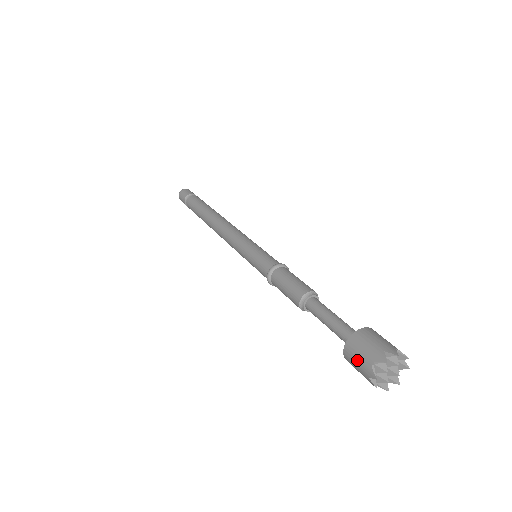
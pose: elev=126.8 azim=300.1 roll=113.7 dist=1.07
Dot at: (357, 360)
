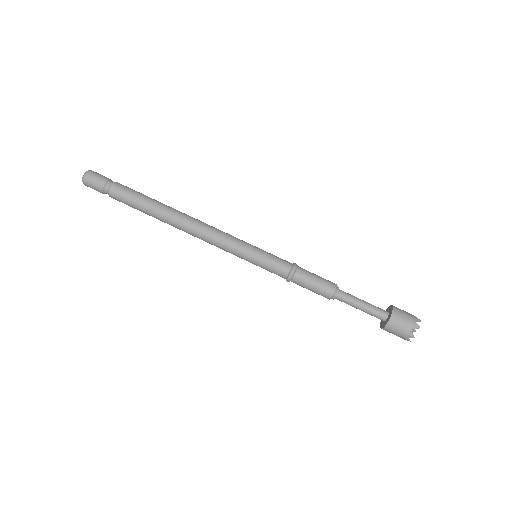
Dot at: (399, 330)
